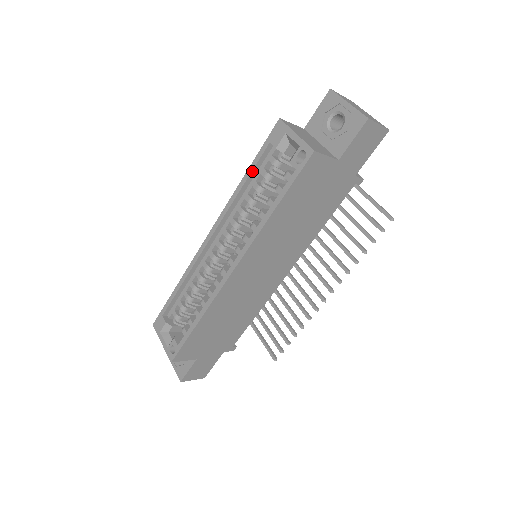
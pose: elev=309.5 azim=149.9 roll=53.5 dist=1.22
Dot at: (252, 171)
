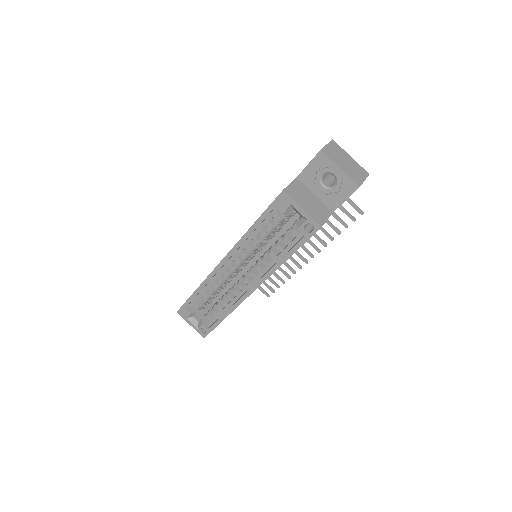
Dot at: (259, 225)
